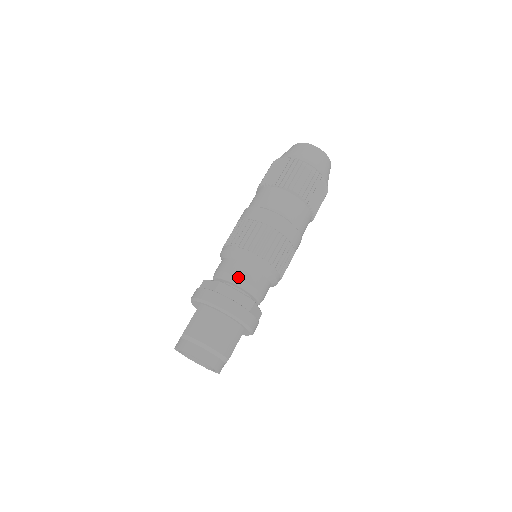
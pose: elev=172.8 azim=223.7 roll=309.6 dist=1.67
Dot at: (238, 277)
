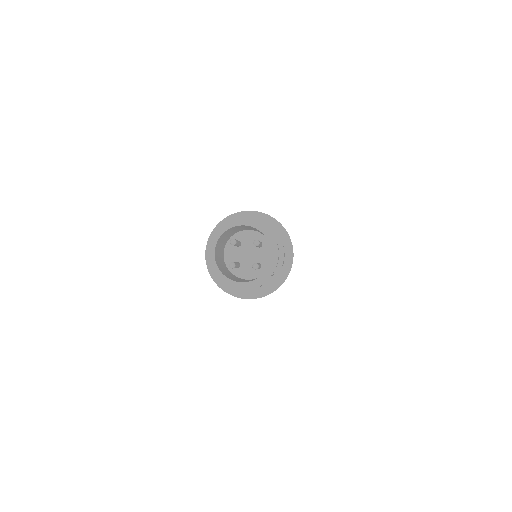
Dot at: occluded
